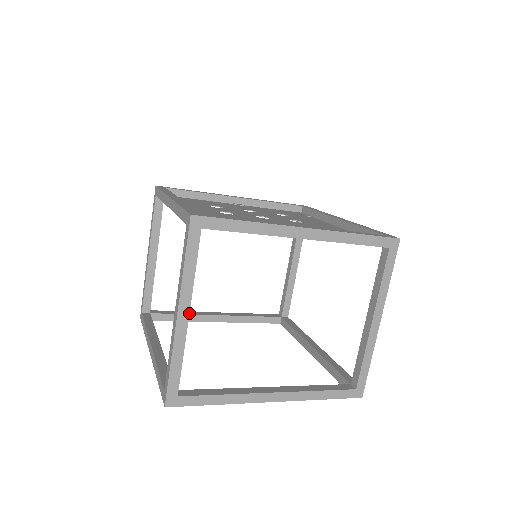
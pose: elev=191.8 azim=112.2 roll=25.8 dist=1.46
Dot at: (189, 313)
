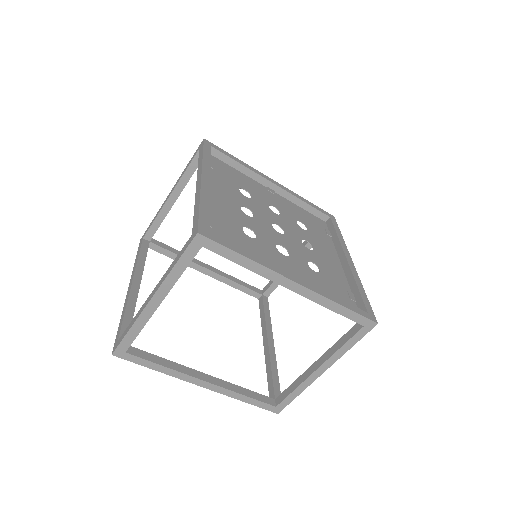
Dot at: (161, 302)
